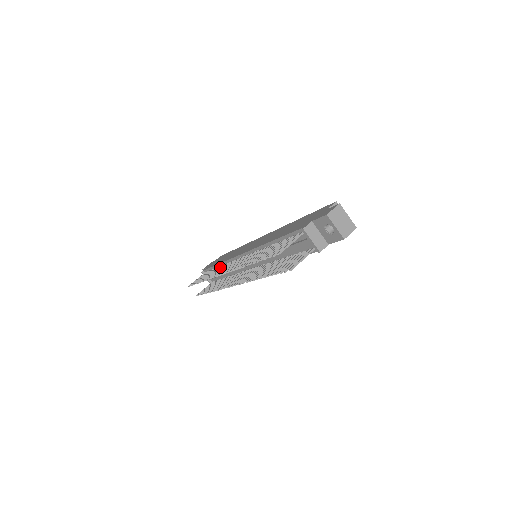
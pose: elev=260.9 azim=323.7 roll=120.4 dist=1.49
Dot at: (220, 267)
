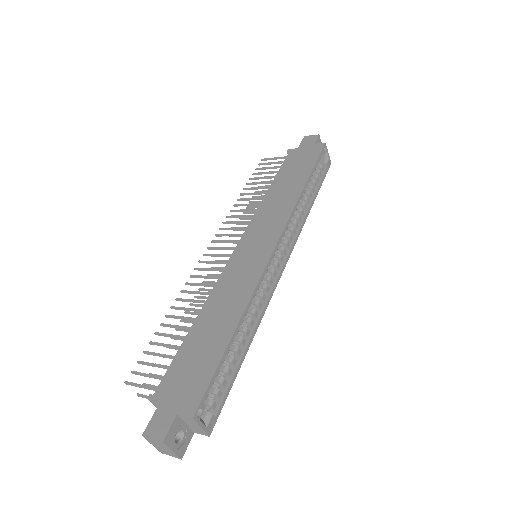
Dot at: (256, 203)
